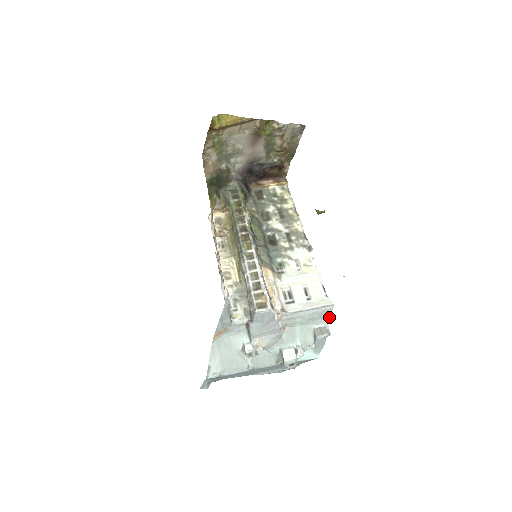
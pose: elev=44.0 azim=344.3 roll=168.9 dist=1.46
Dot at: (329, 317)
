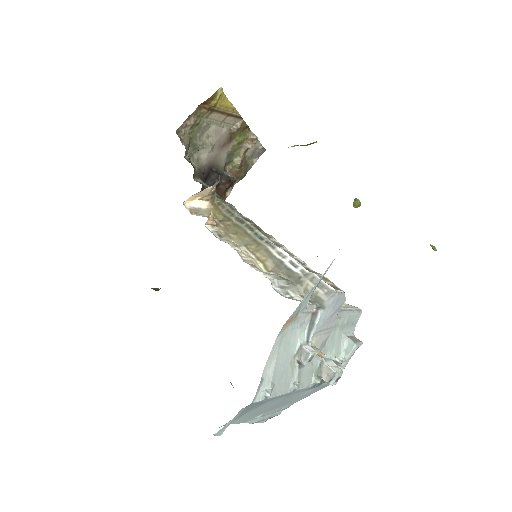
Dot at: (355, 325)
